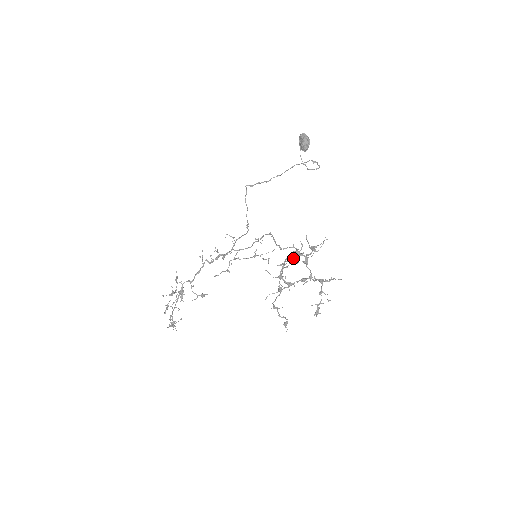
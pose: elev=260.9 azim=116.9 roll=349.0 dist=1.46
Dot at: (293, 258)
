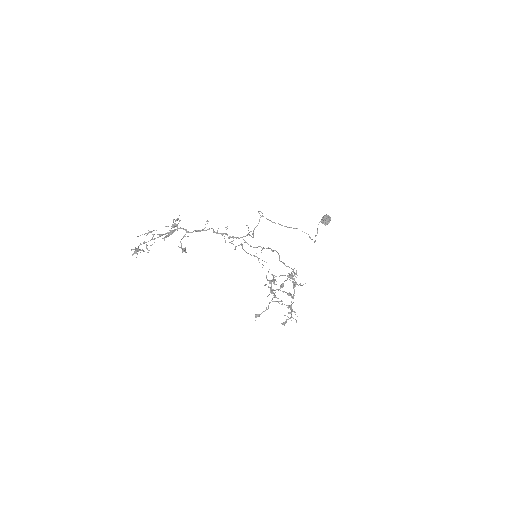
Dot at: (274, 279)
